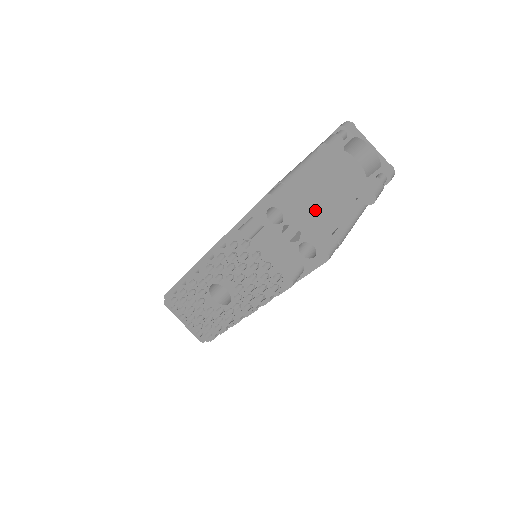
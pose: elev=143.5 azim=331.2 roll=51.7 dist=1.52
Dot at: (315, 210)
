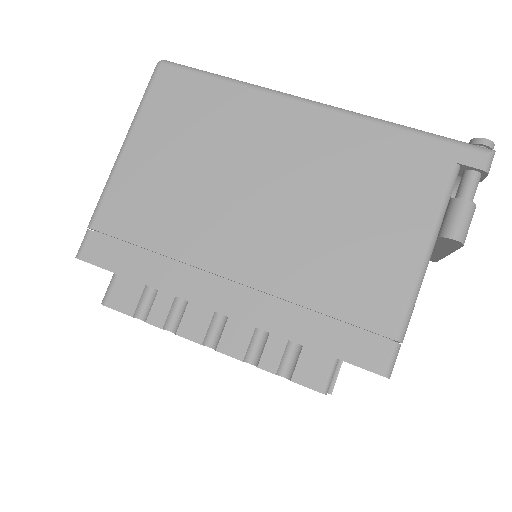
Dot at: occluded
